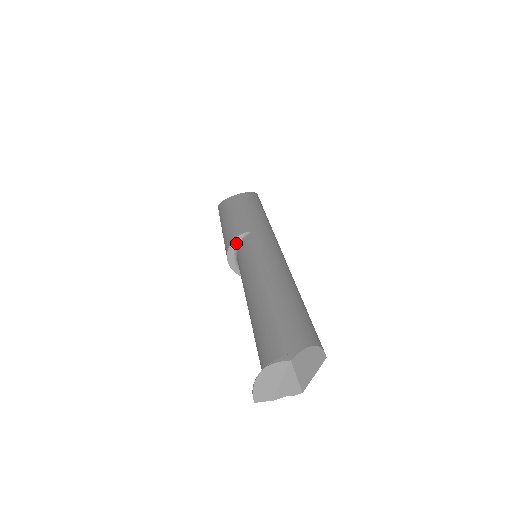
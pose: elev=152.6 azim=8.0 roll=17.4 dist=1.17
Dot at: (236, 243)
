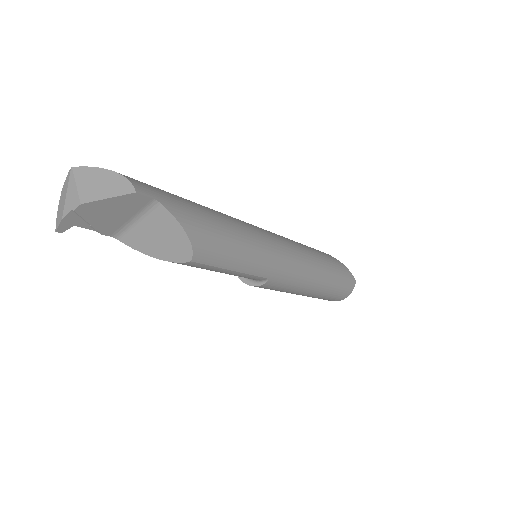
Dot at: occluded
